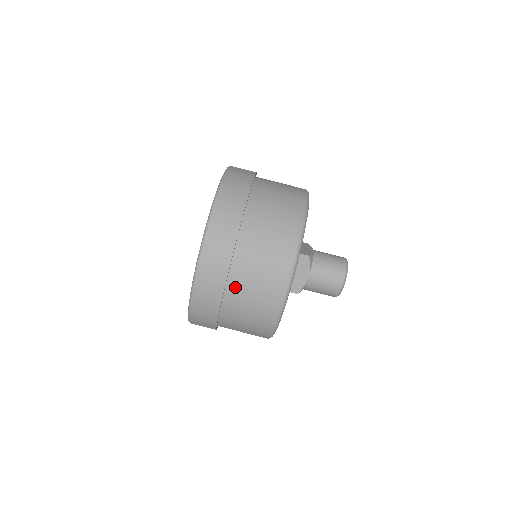
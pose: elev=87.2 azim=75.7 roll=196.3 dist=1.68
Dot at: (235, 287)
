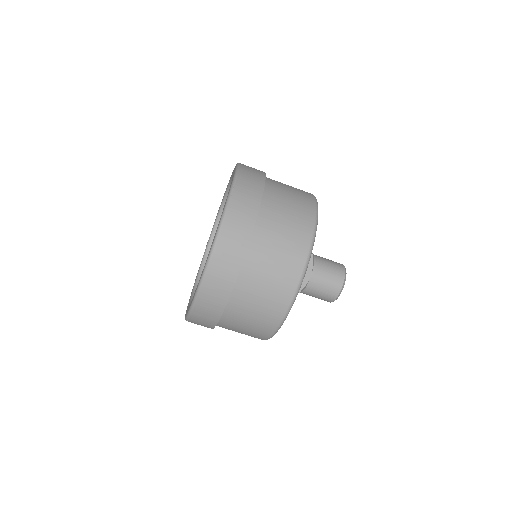
Dot at: occluded
